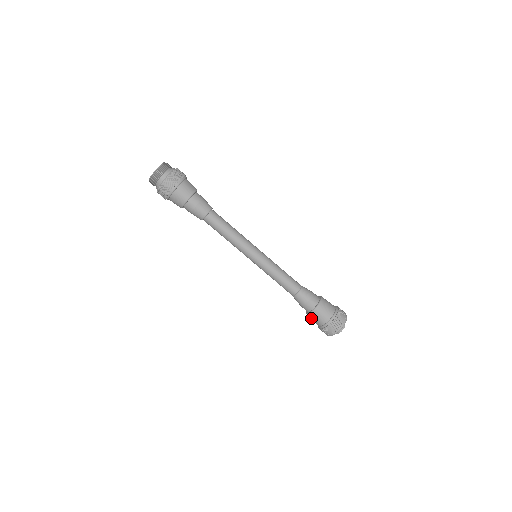
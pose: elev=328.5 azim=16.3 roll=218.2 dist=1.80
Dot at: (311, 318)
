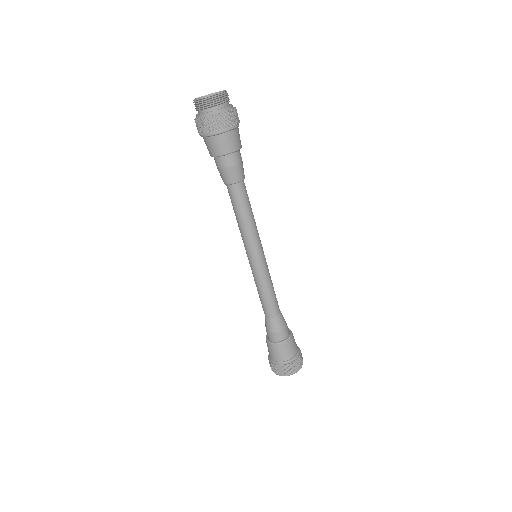
Dot at: occluded
